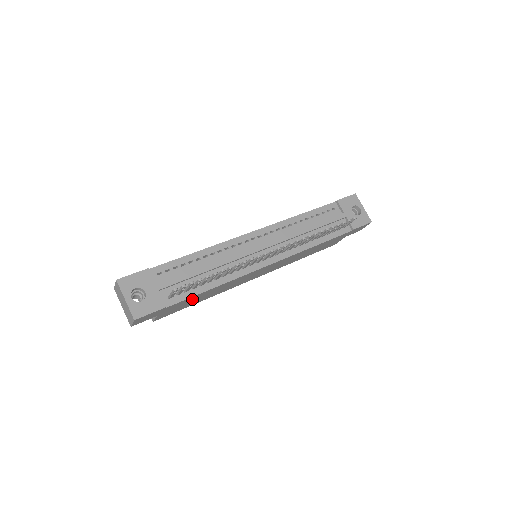
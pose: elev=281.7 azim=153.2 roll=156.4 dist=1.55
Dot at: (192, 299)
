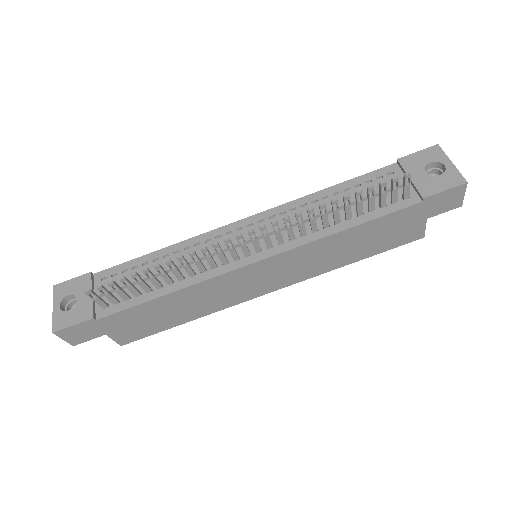
Dot at: (145, 313)
